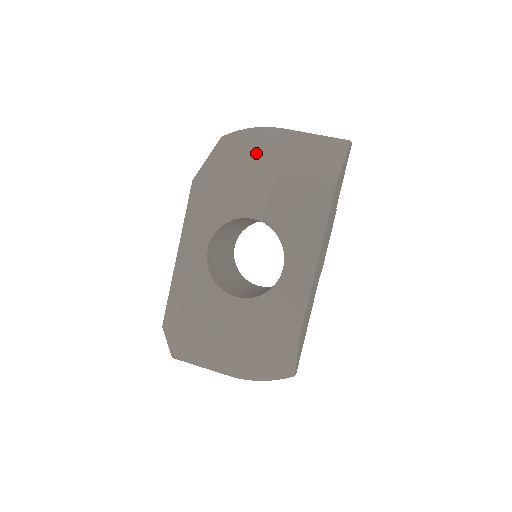
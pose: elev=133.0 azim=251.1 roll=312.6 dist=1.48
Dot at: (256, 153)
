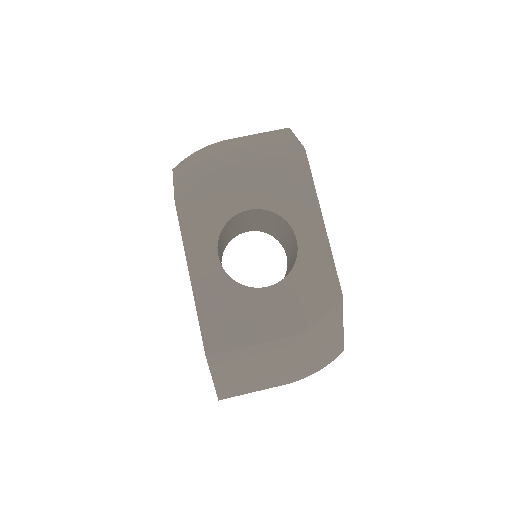
Dot at: (221, 158)
